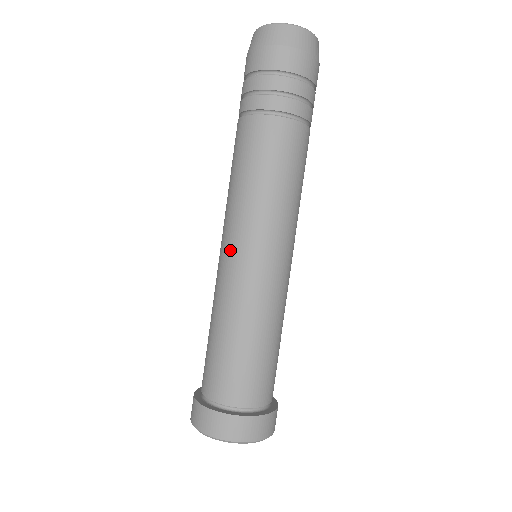
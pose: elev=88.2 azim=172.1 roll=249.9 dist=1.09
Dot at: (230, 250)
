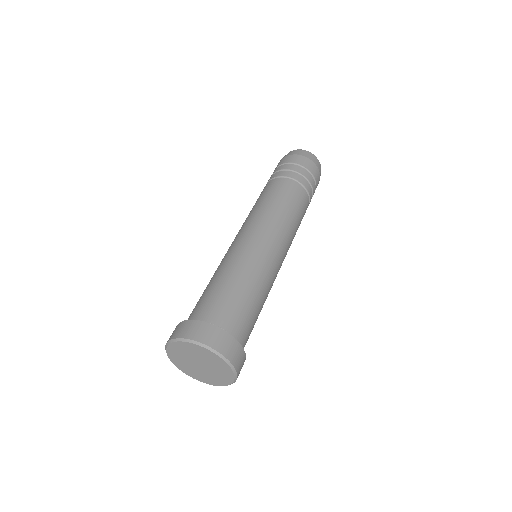
Dot at: (242, 234)
